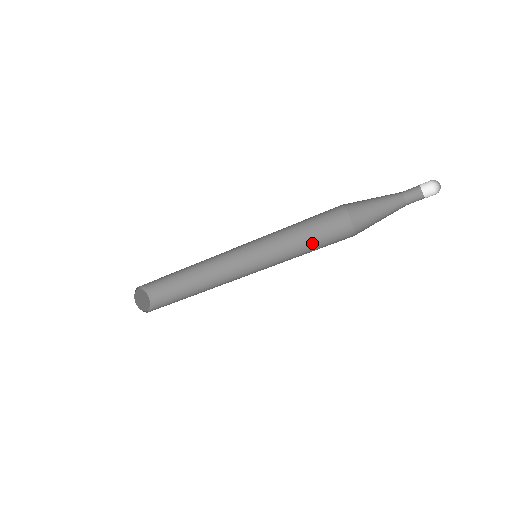
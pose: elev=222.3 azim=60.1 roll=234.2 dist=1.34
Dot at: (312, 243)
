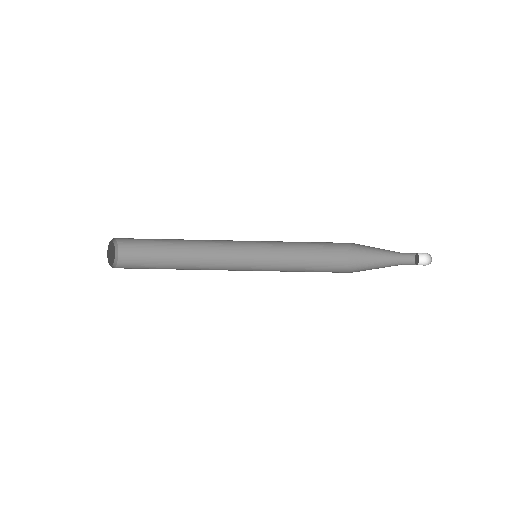
Dot at: (308, 255)
